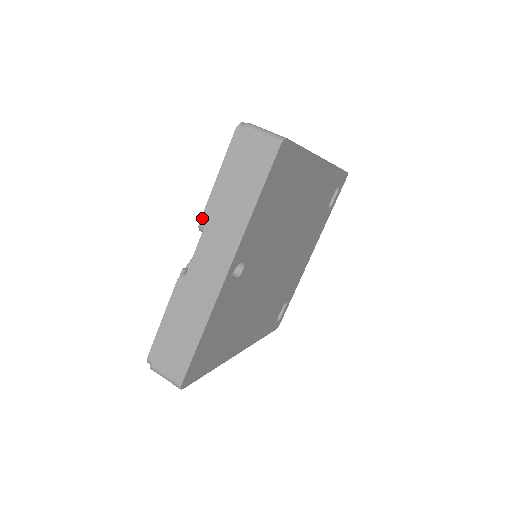
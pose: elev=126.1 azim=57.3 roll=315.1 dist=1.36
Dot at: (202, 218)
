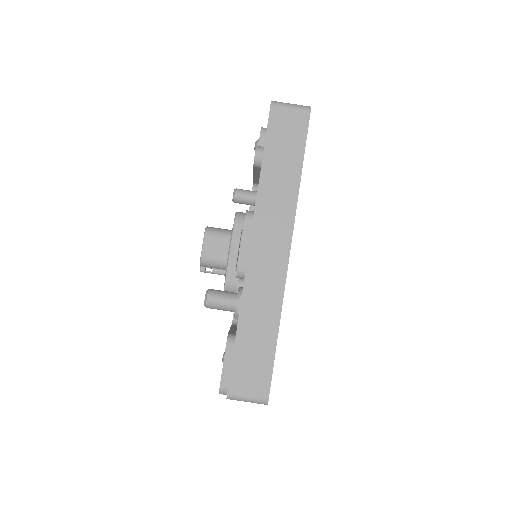
Dot at: occluded
